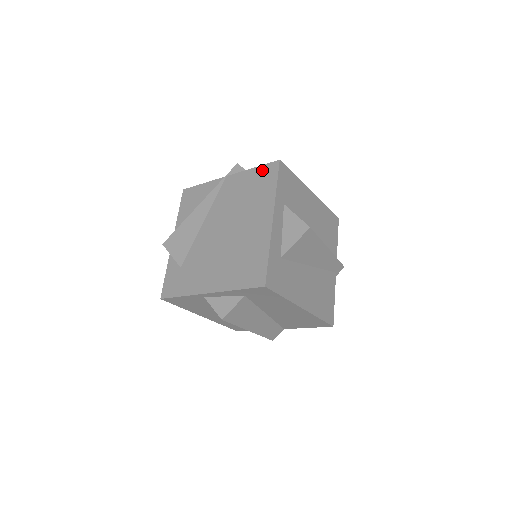
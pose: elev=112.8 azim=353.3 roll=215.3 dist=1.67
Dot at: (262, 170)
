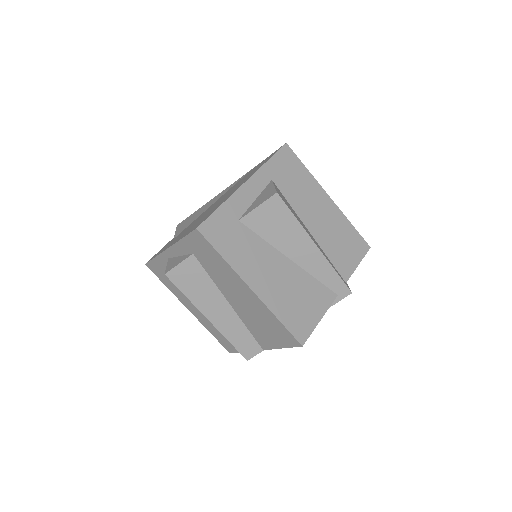
Dot at: occluded
